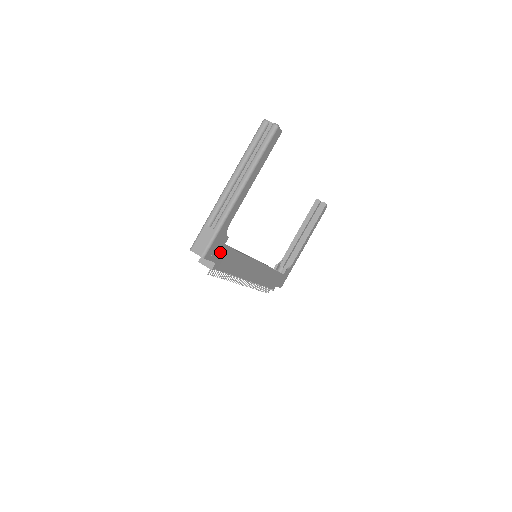
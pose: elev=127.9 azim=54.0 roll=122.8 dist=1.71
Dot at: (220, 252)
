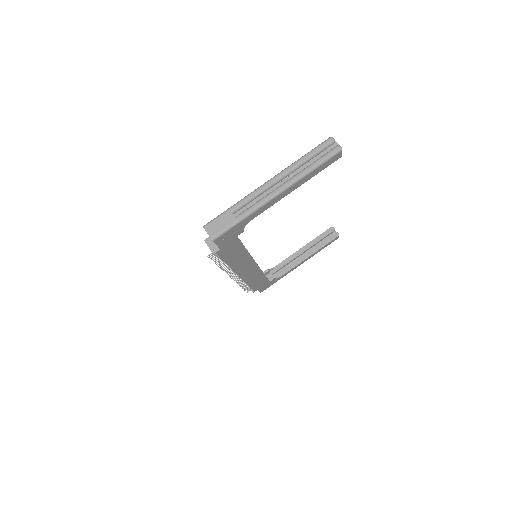
Dot at: (230, 241)
